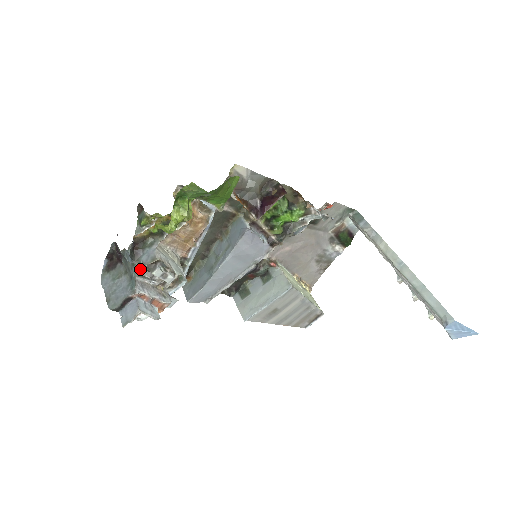
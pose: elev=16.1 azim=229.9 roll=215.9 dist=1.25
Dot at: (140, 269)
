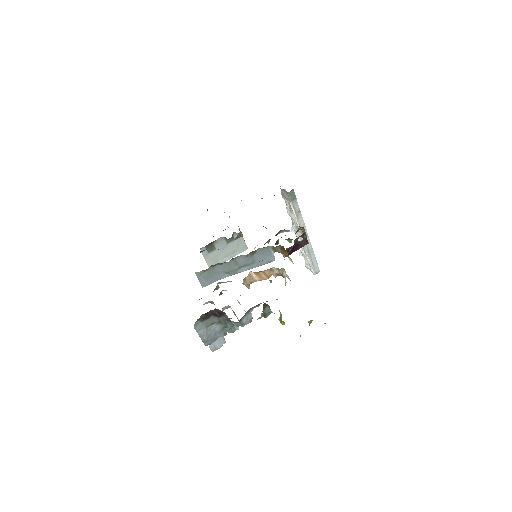
Dot at: occluded
